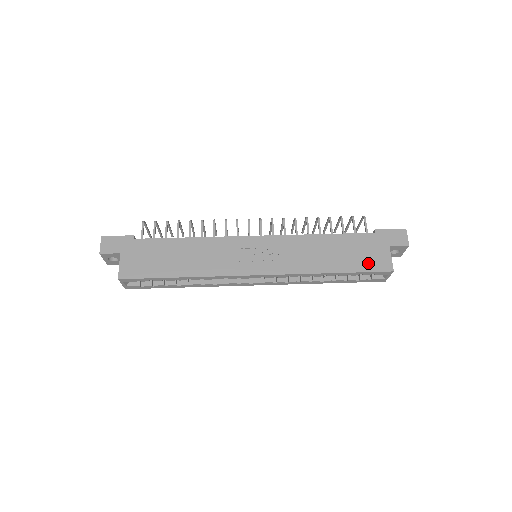
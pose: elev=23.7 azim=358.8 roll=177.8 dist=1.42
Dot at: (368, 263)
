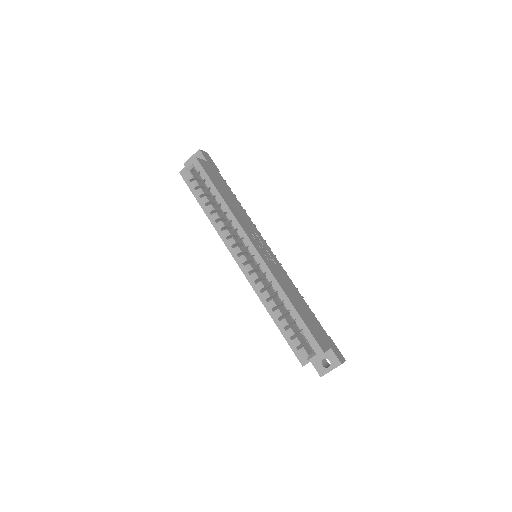
Dot at: (314, 331)
